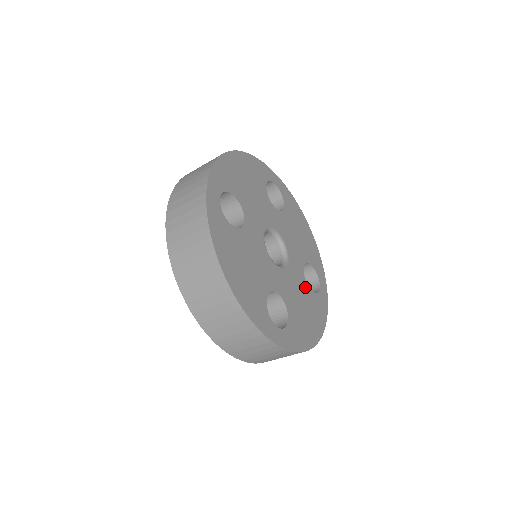
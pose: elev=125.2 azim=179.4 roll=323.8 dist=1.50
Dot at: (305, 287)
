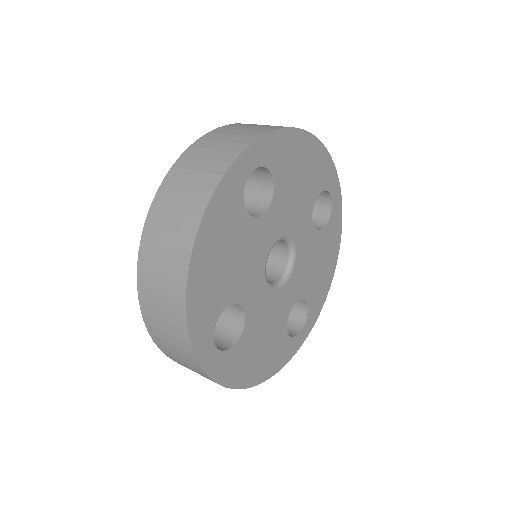
Dot at: (282, 322)
